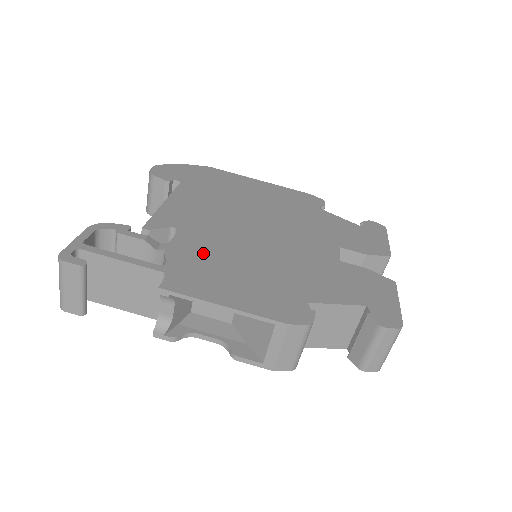
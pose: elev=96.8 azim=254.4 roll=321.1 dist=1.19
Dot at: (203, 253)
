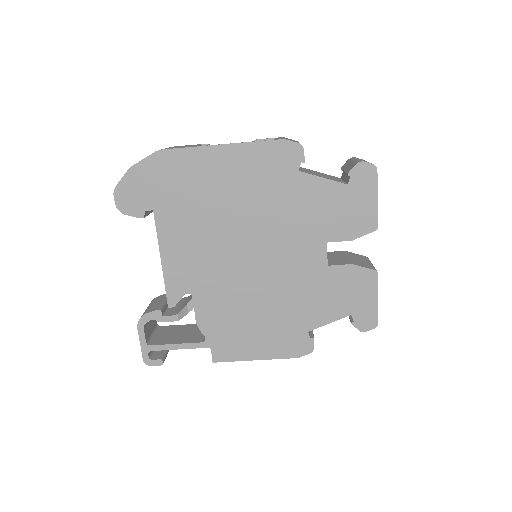
Dot at: (222, 315)
